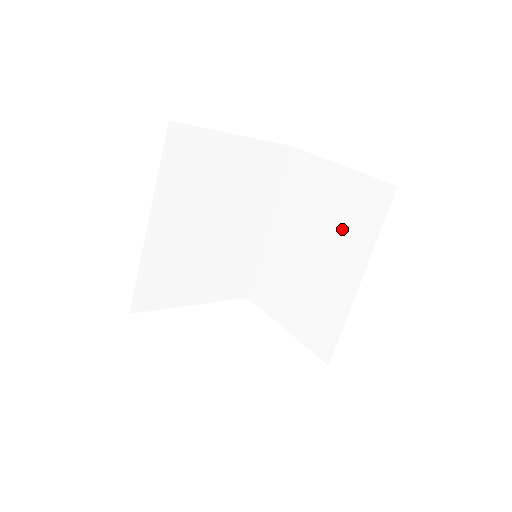
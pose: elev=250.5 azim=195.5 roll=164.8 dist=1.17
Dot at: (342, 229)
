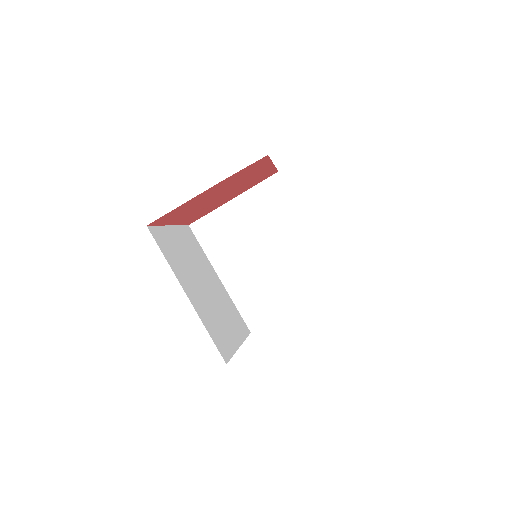
Dot at: occluded
